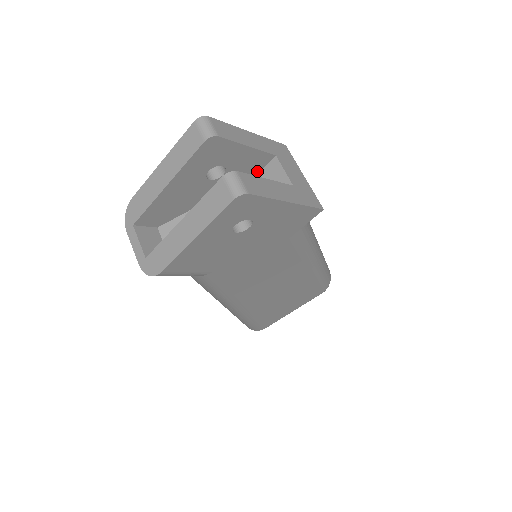
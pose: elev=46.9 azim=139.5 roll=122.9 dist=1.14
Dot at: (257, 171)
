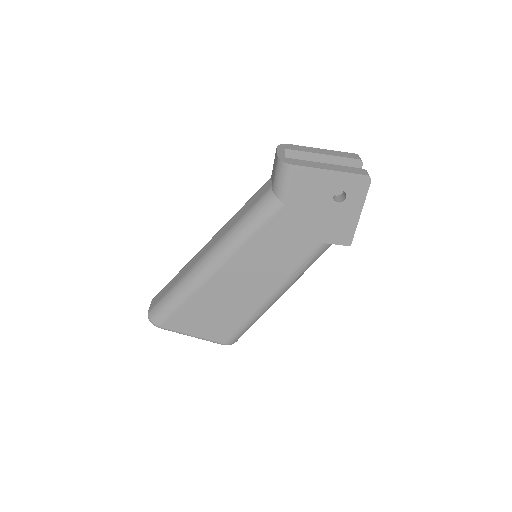
Dot at: occluded
